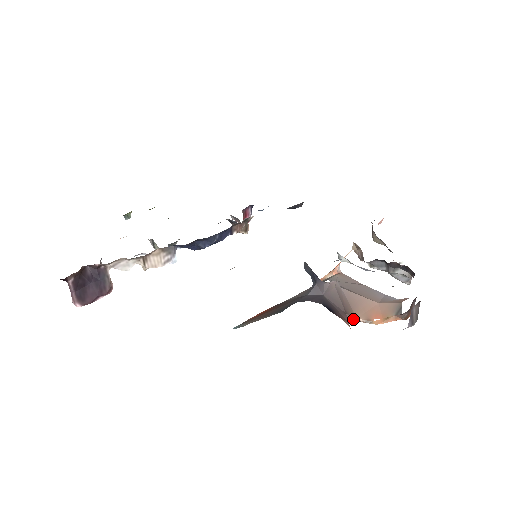
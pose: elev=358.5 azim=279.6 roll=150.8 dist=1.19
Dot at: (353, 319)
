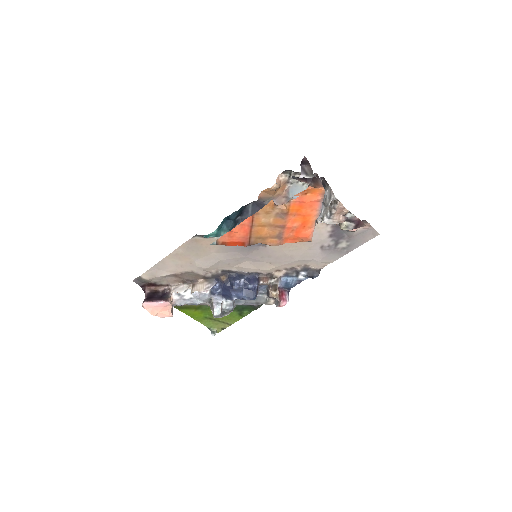
Dot at: (281, 205)
